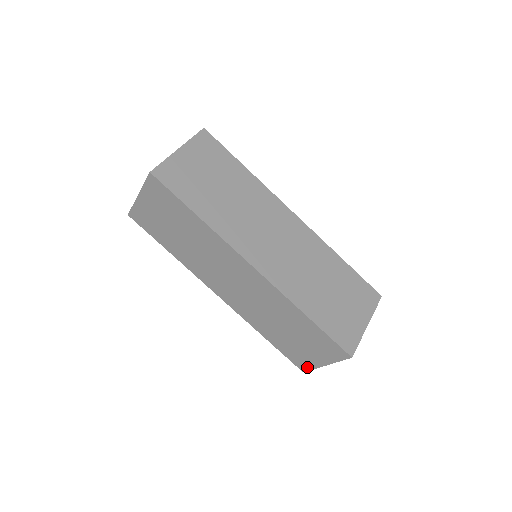
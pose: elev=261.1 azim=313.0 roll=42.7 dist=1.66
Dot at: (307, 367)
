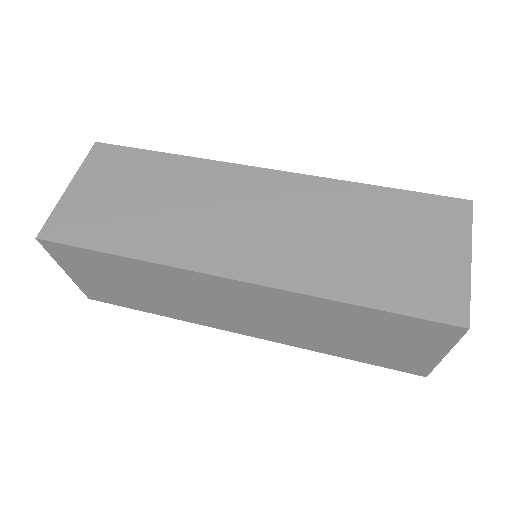
Dot at: (460, 302)
